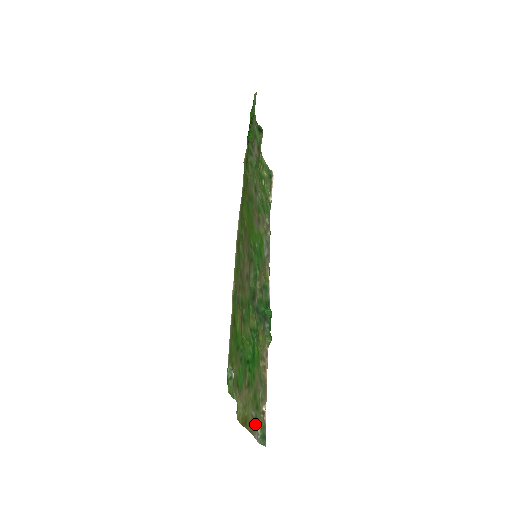
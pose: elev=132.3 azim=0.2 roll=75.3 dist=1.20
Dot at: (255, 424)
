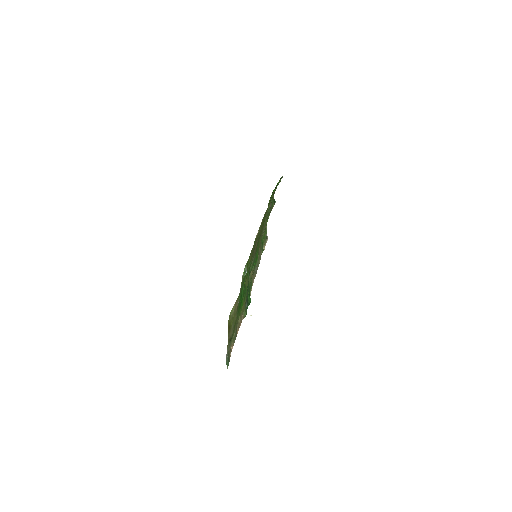
Dot at: (230, 342)
